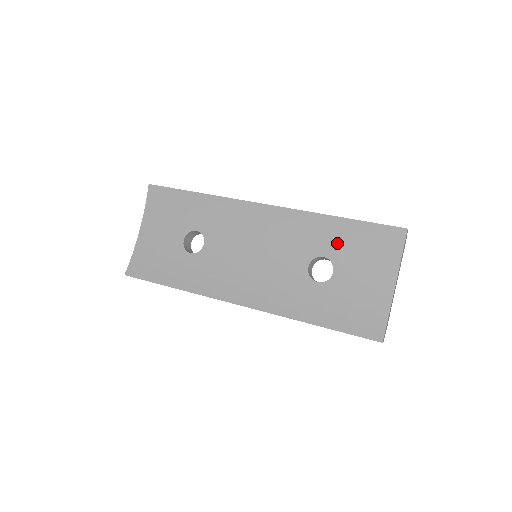
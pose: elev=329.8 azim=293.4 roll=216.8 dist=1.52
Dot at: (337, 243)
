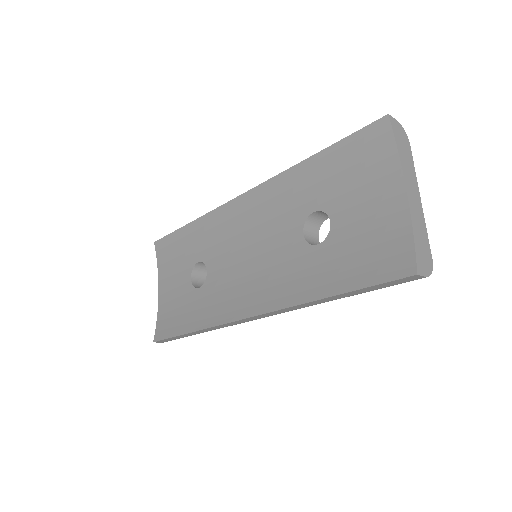
Dot at: (321, 187)
